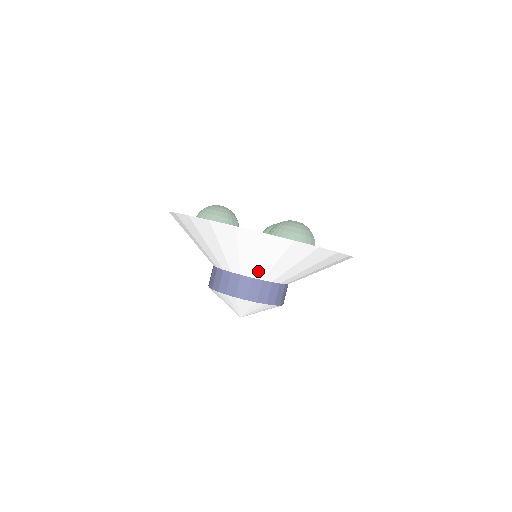
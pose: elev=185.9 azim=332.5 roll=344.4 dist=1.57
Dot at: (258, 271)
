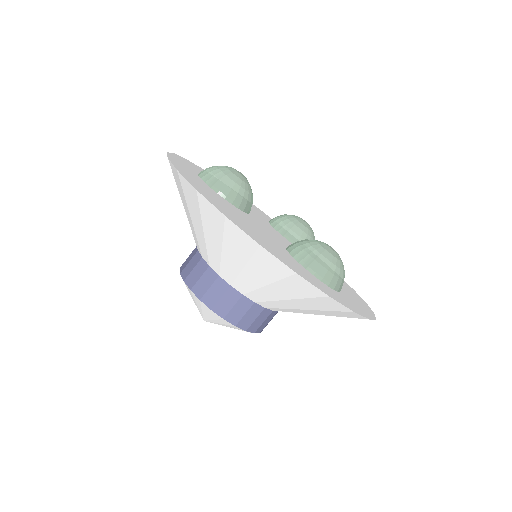
Dot at: (256, 294)
